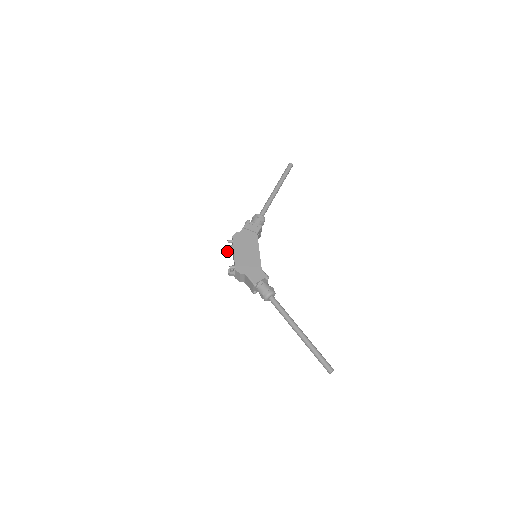
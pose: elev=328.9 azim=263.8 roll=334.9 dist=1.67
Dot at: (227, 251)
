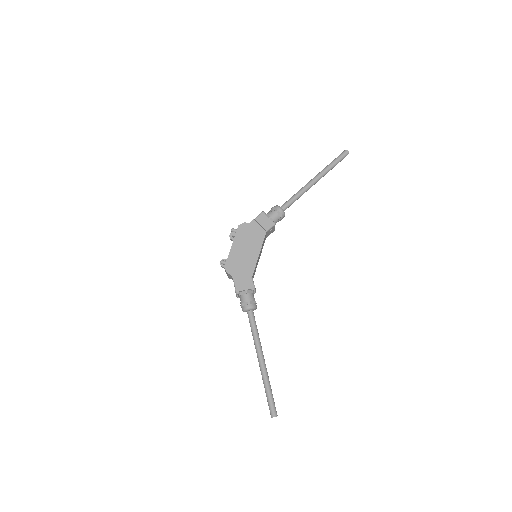
Dot at: (230, 238)
